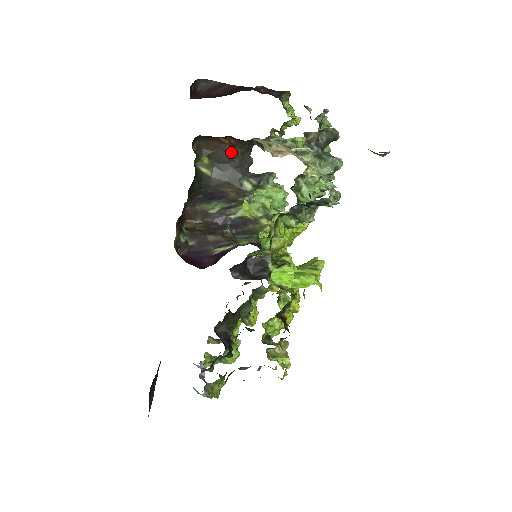
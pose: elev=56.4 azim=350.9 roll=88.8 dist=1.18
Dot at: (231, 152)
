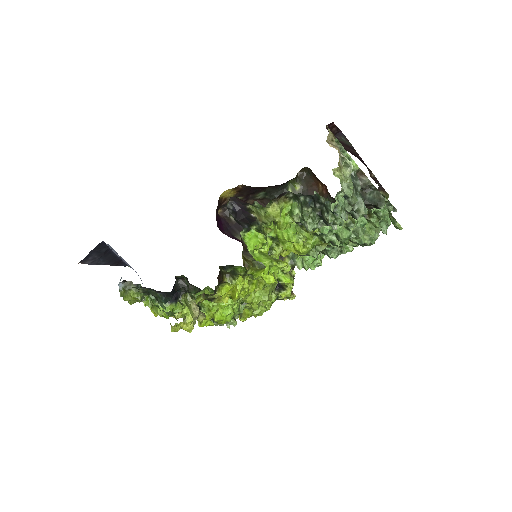
Dot at: occluded
